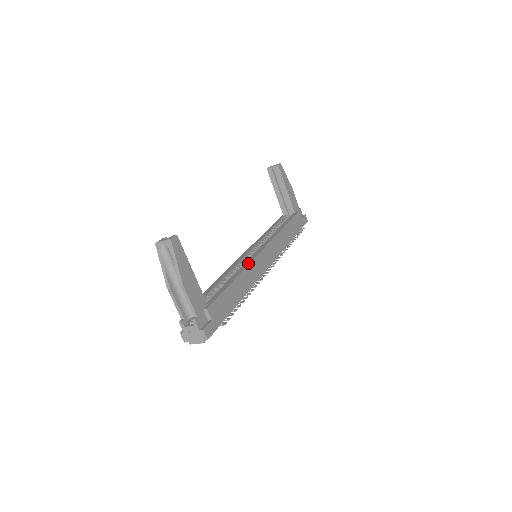
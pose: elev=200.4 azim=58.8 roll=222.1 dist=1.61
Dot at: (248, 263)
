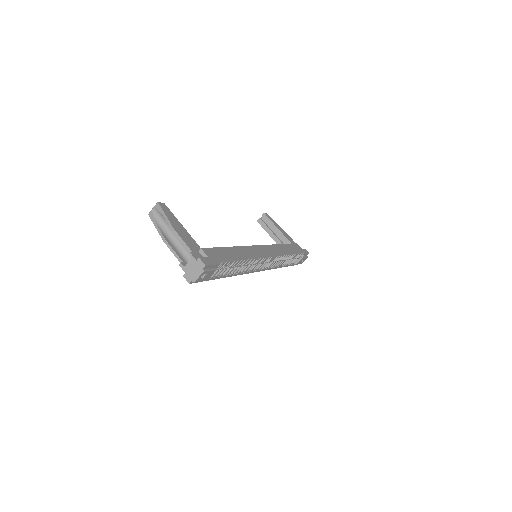
Dot at: (244, 247)
